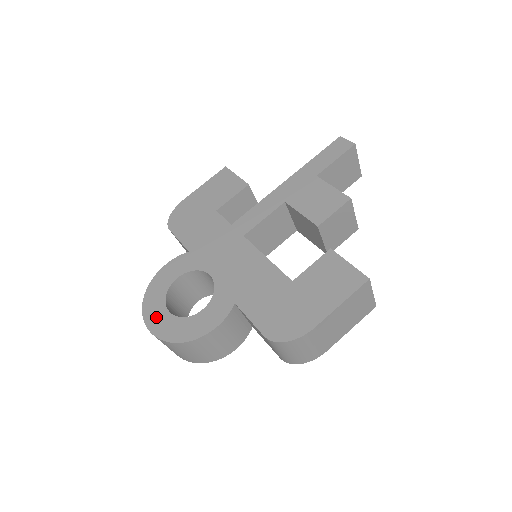
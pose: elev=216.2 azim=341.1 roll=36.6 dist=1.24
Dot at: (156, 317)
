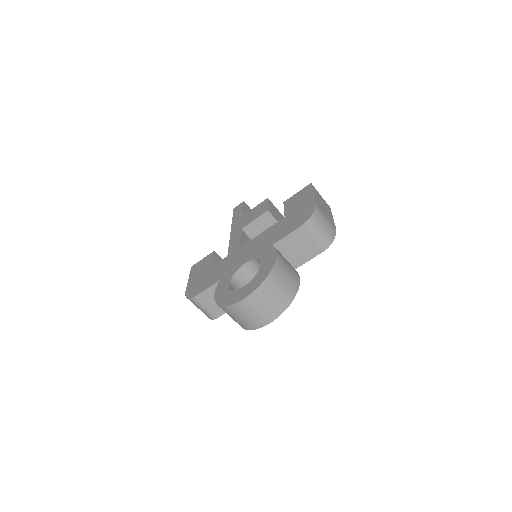
Dot at: (241, 294)
